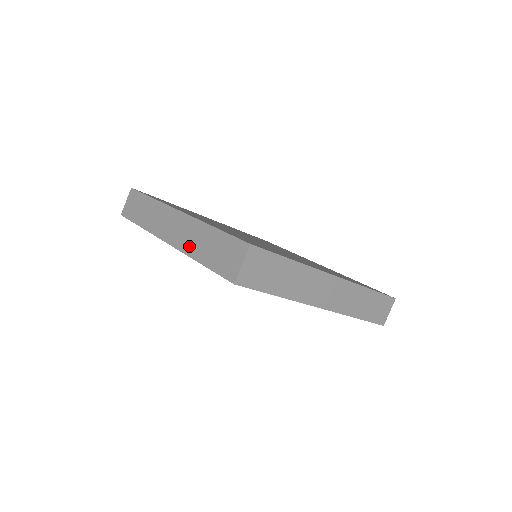
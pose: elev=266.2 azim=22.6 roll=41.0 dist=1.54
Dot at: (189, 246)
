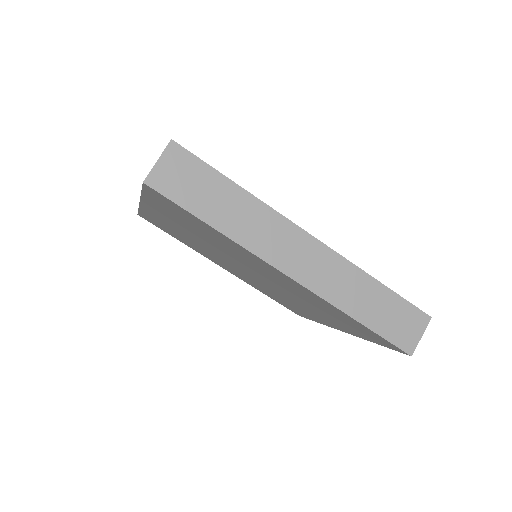
Dot at: occluded
